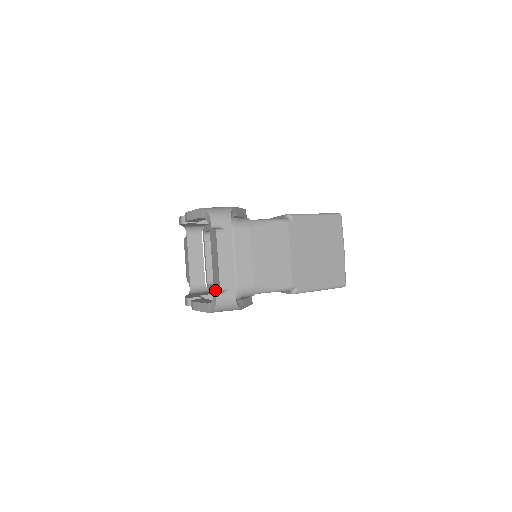
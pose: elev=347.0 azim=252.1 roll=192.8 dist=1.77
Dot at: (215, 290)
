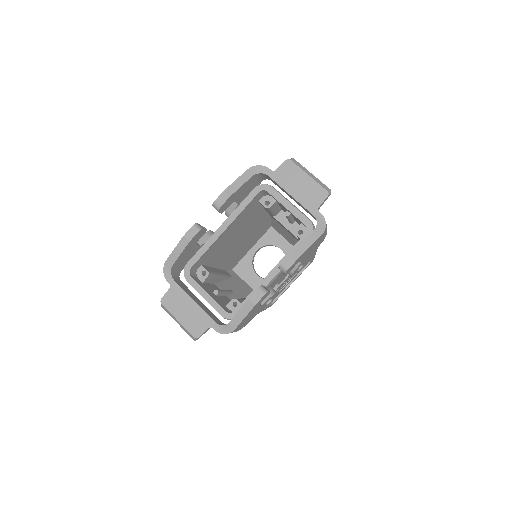
Dot at: (316, 208)
